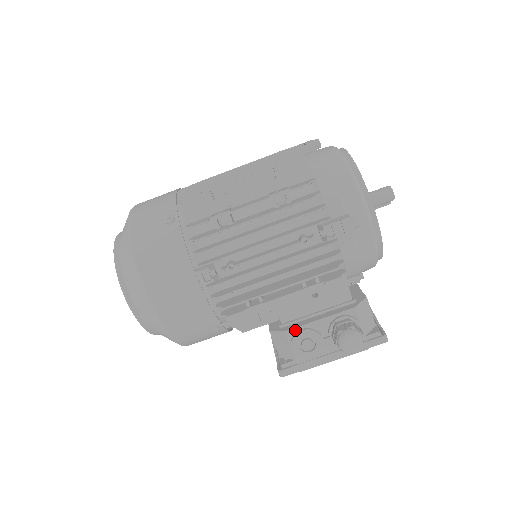
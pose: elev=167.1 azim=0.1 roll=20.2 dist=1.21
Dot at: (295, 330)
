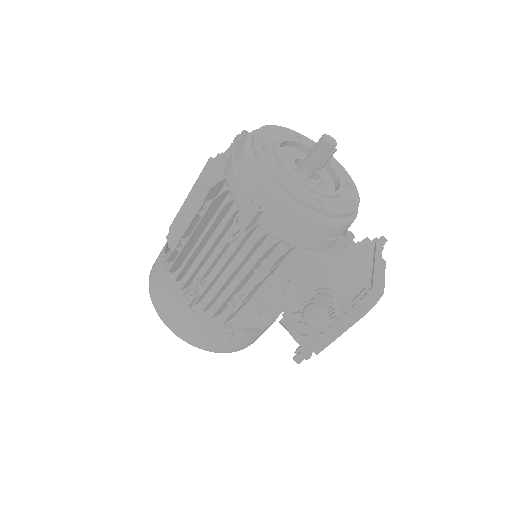
Dot at: (287, 317)
